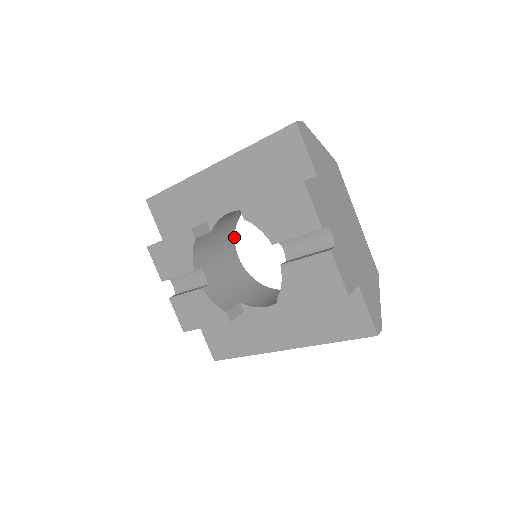
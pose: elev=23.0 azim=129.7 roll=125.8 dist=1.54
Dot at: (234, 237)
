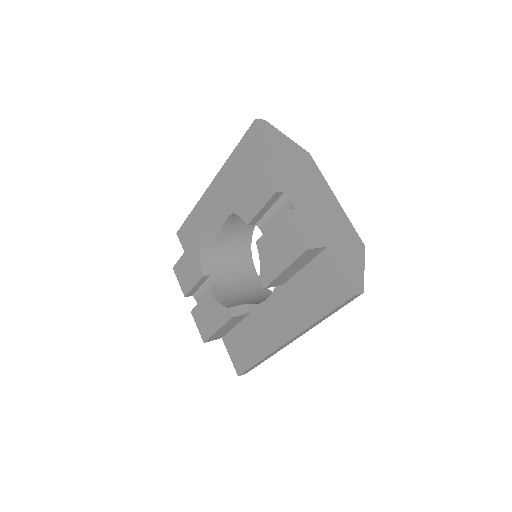
Dot at: (251, 255)
